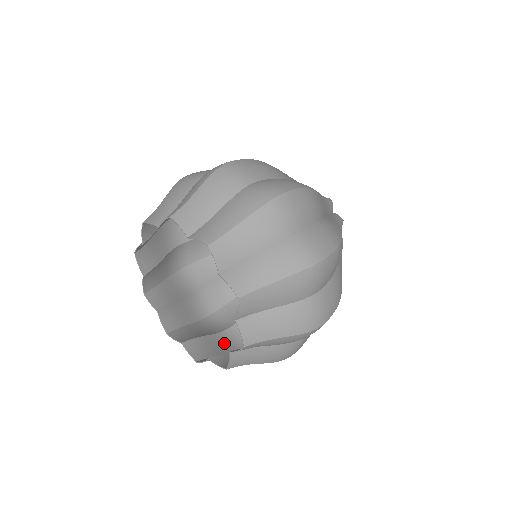
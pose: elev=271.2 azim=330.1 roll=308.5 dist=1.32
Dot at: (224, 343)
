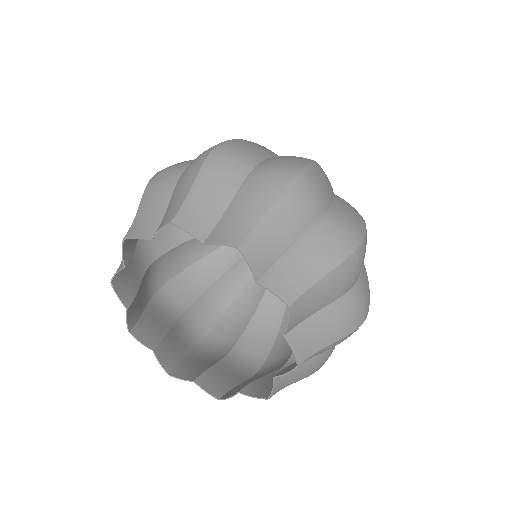
Dot at: occluded
